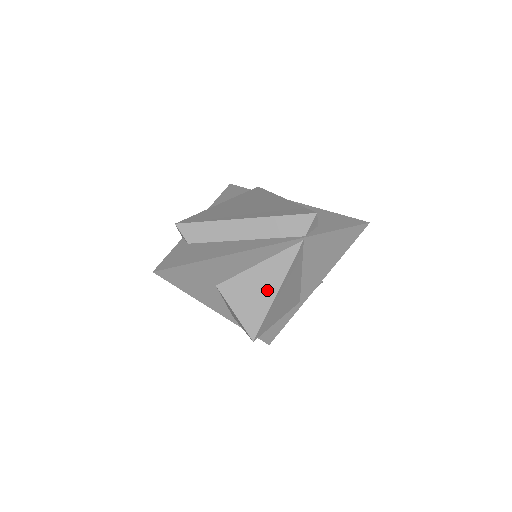
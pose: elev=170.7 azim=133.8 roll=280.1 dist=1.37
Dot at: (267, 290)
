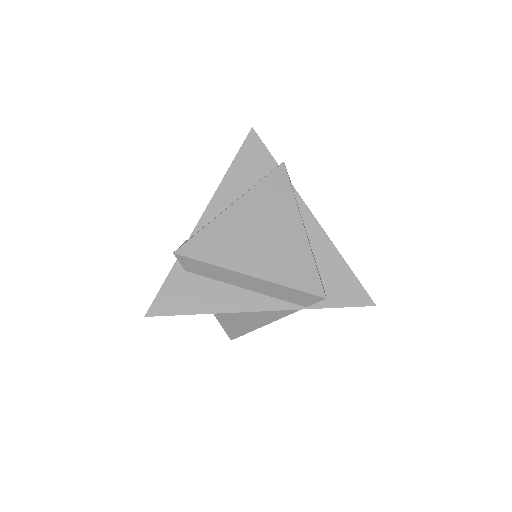
Dot at: (254, 322)
